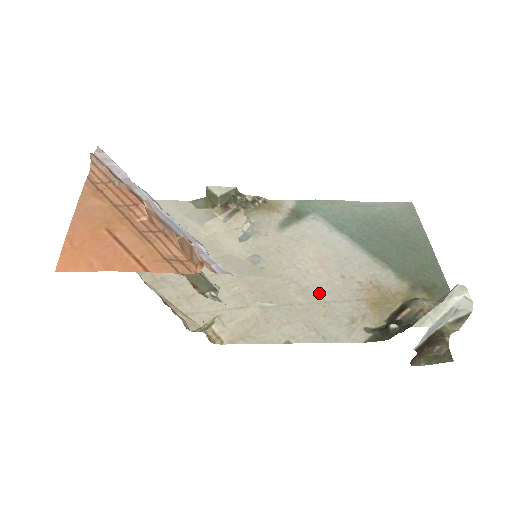
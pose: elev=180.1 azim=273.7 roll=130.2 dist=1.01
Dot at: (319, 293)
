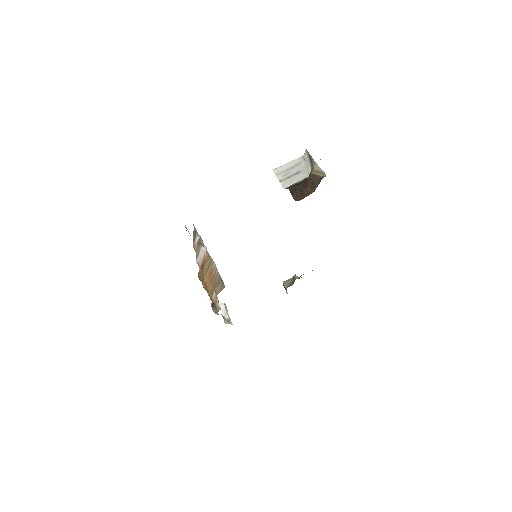
Dot at: occluded
